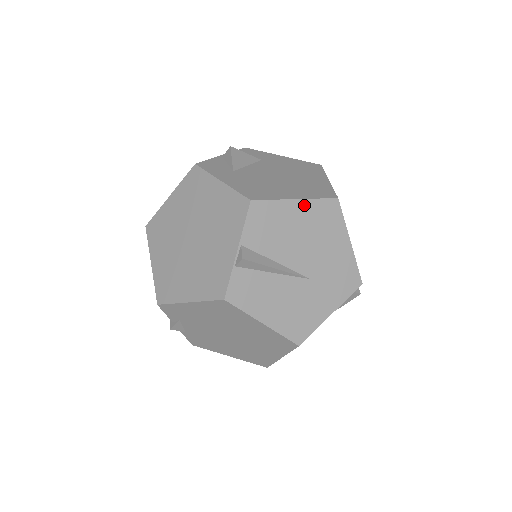
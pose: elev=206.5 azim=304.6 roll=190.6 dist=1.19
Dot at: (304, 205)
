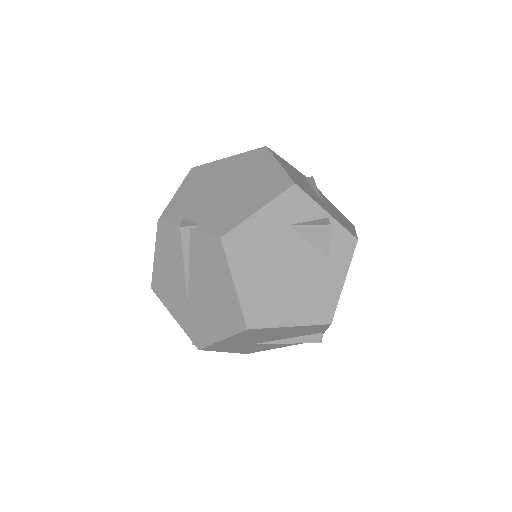
Dot at: occluded
